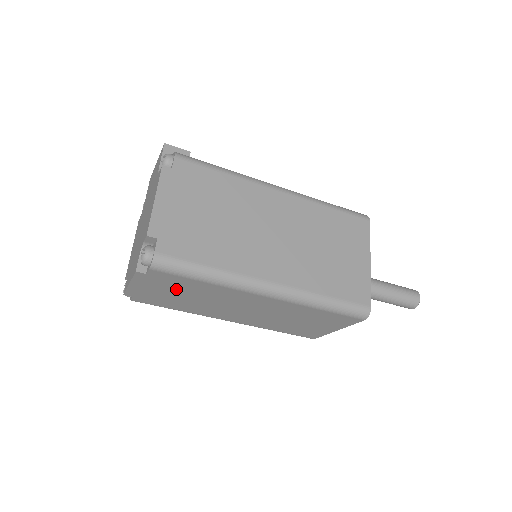
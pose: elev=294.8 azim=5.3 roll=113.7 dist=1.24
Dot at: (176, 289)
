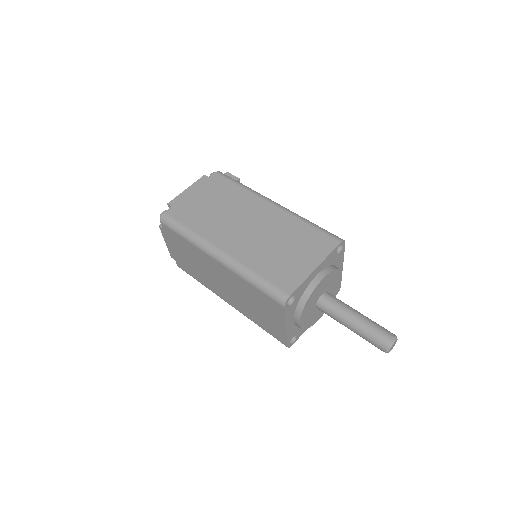
Dot at: (182, 249)
